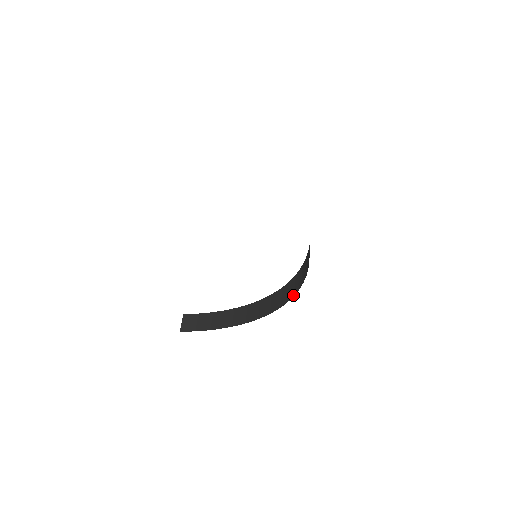
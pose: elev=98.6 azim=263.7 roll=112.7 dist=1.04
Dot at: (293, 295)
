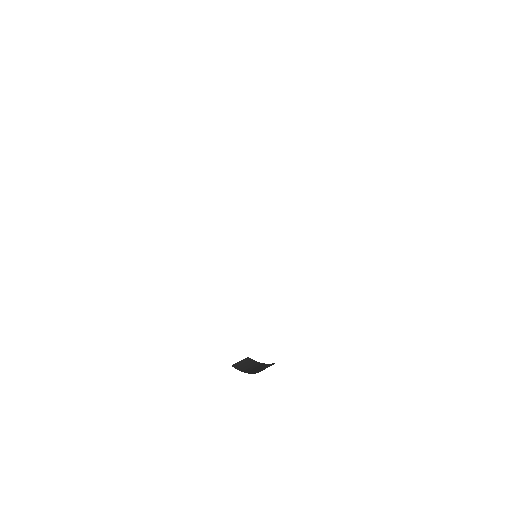
Dot at: occluded
